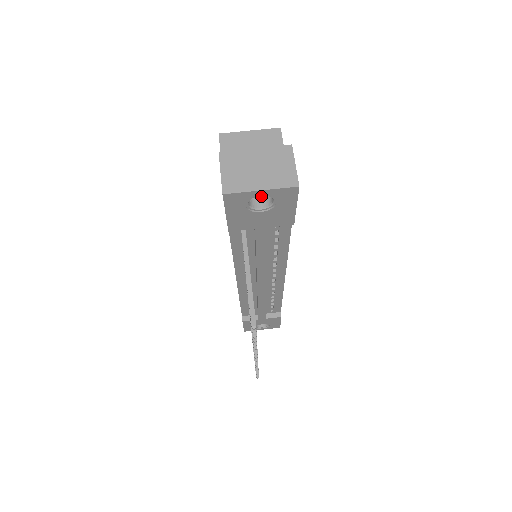
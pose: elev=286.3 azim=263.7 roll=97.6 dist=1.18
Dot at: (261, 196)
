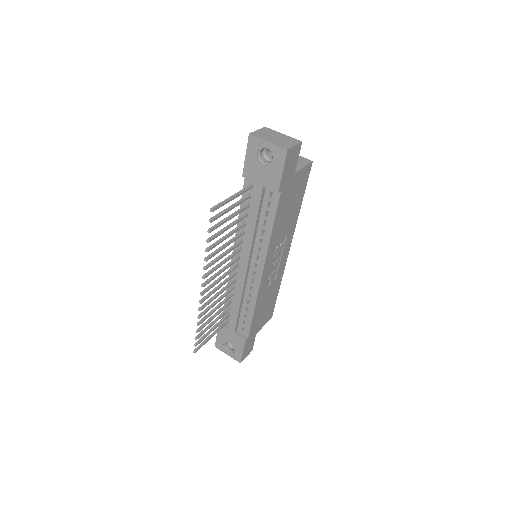
Dot at: (270, 160)
